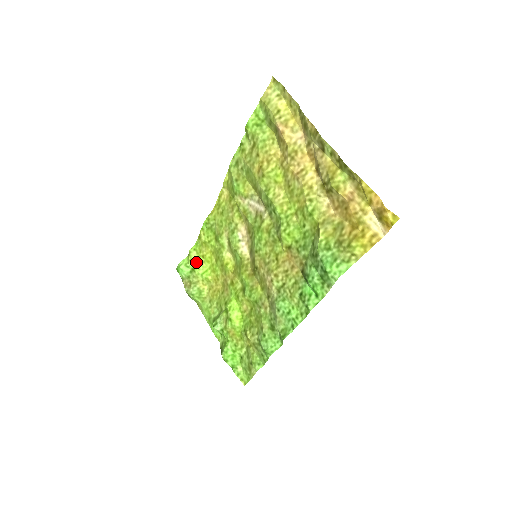
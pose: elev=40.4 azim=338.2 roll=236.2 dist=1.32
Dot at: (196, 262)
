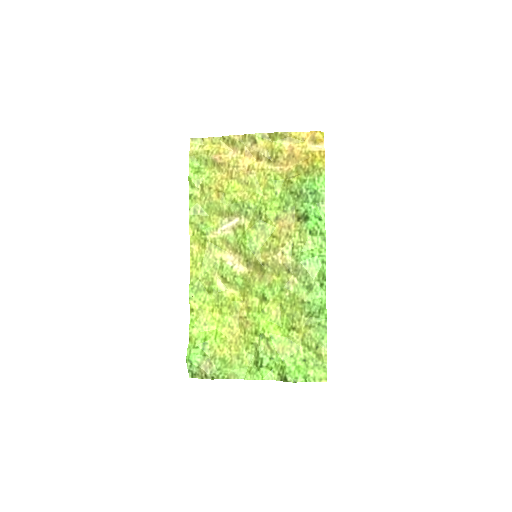
Dot at: (202, 335)
